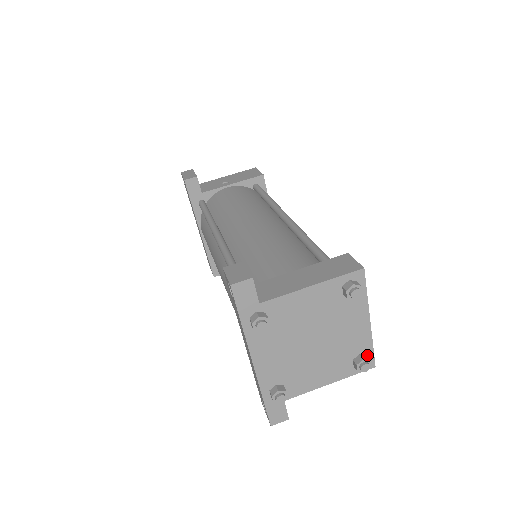
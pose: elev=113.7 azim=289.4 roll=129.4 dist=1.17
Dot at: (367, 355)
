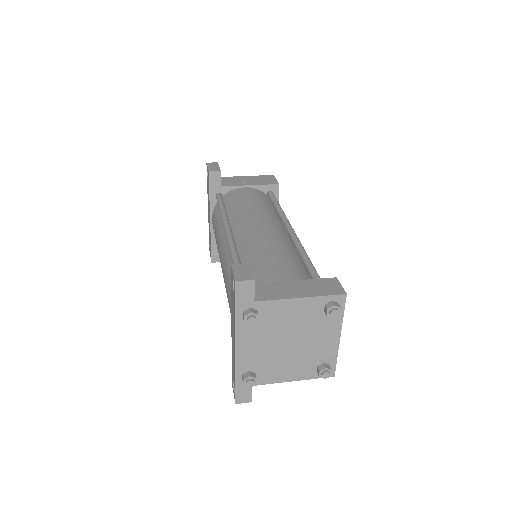
Dot at: (330, 365)
